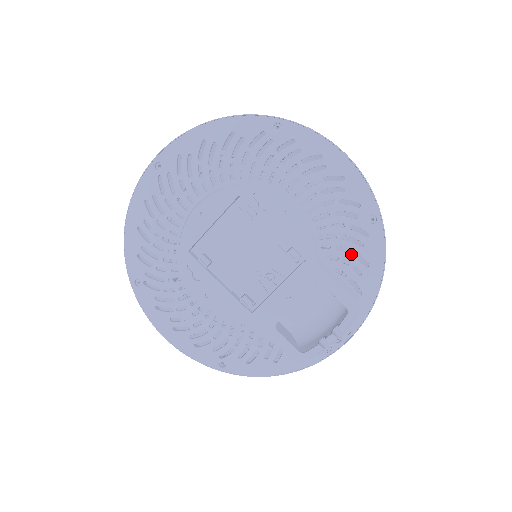
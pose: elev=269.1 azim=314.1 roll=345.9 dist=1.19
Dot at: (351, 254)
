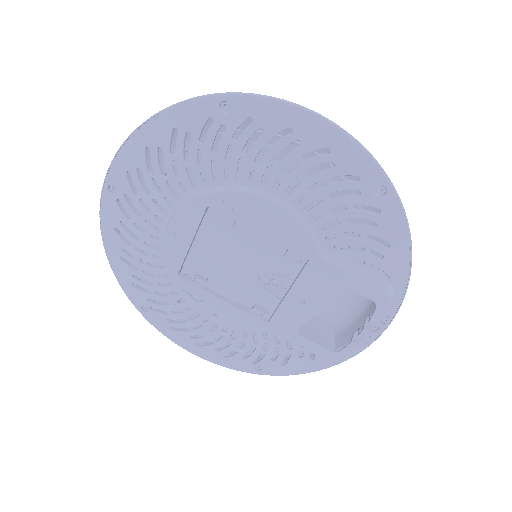
Dot at: (363, 238)
